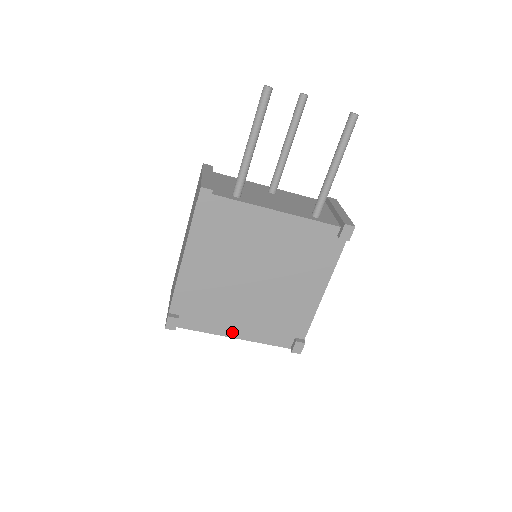
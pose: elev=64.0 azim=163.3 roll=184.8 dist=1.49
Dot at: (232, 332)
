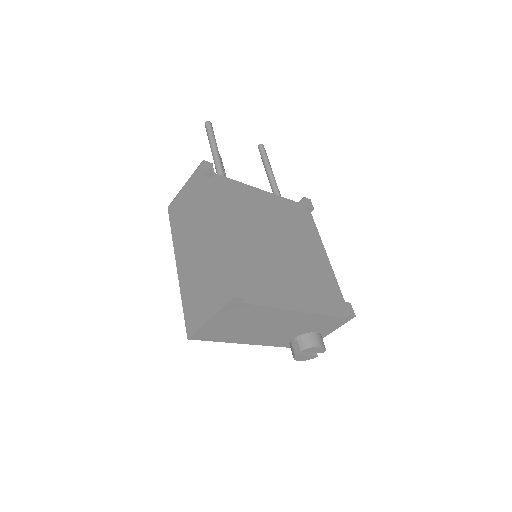
Dot at: (291, 304)
